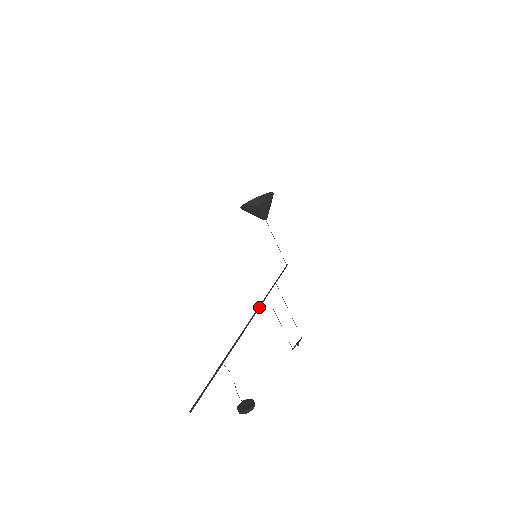
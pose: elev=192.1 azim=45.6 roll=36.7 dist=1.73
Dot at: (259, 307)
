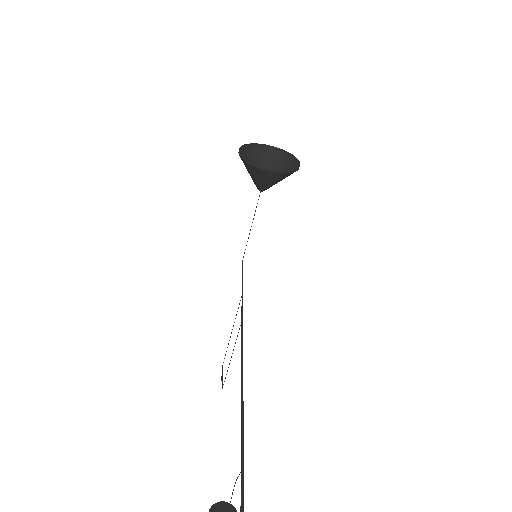
Dot at: occluded
